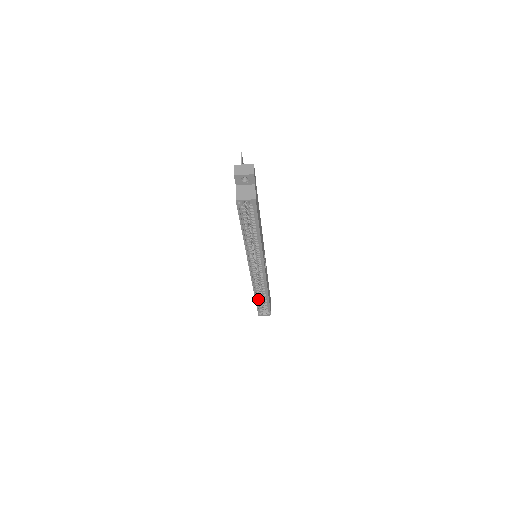
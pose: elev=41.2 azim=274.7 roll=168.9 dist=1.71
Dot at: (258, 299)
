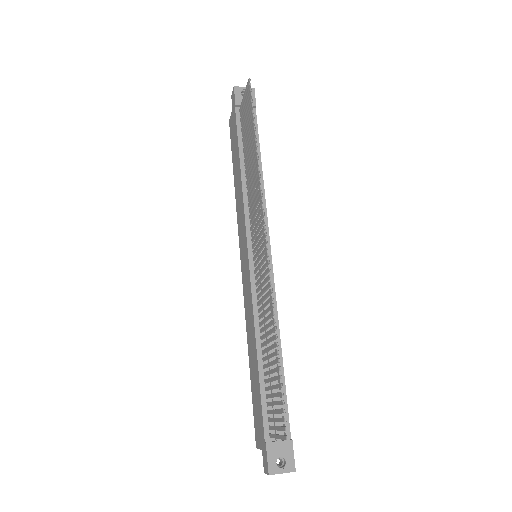
Dot at: occluded
